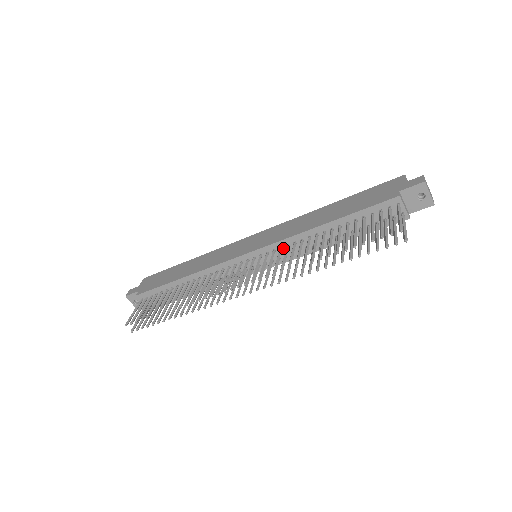
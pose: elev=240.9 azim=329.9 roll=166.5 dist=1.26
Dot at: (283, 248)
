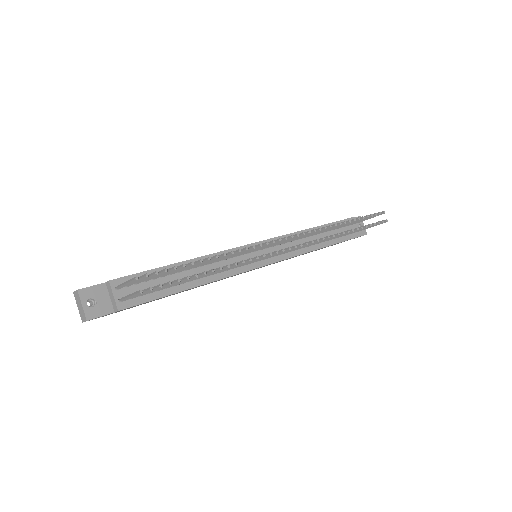
Dot at: (288, 242)
